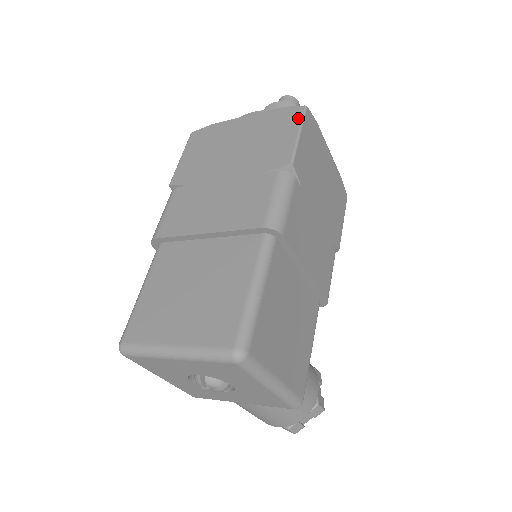
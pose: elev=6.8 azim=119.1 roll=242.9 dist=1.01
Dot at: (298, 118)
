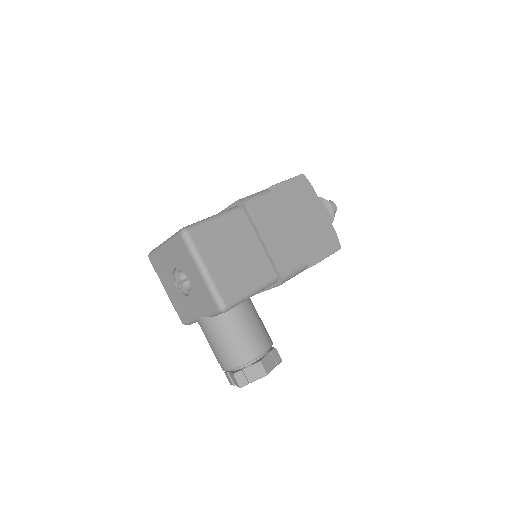
Dot at: (295, 177)
